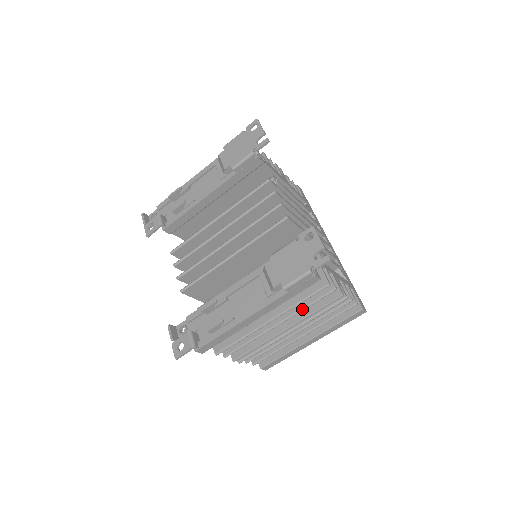
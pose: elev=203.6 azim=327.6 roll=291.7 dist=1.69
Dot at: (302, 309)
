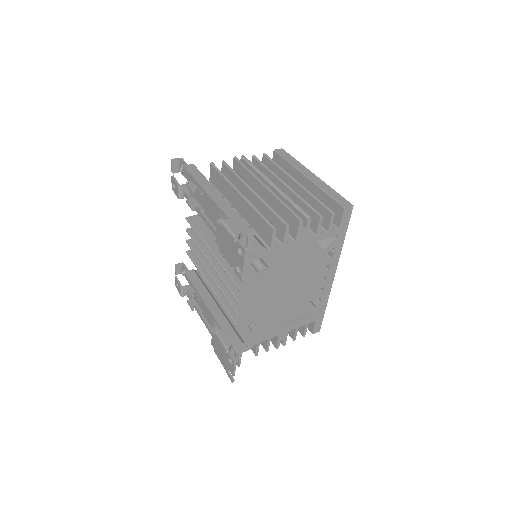
Dot at: occluded
